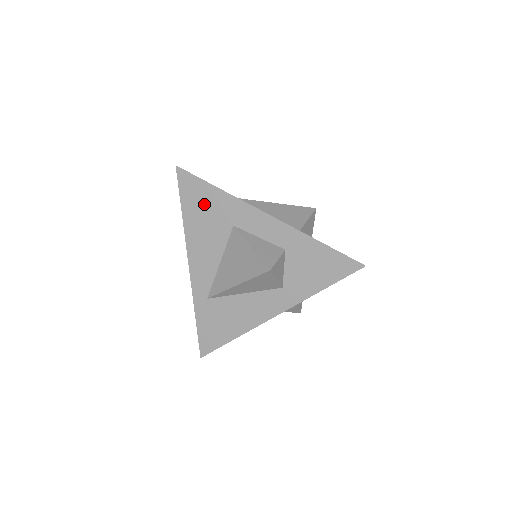
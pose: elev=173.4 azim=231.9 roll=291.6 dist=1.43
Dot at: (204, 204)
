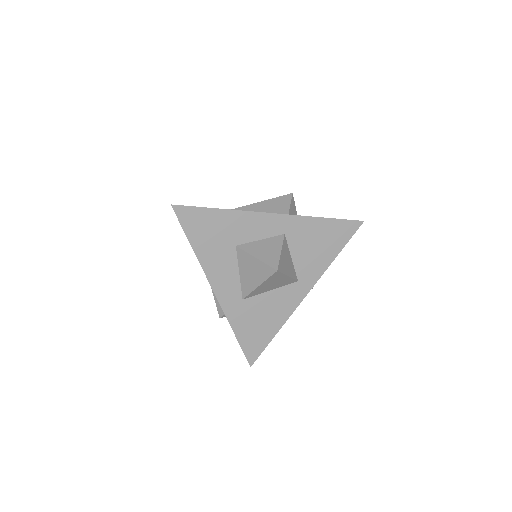
Dot at: occluded
